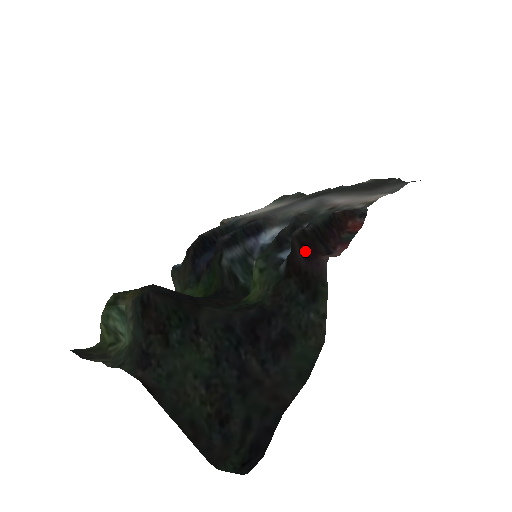
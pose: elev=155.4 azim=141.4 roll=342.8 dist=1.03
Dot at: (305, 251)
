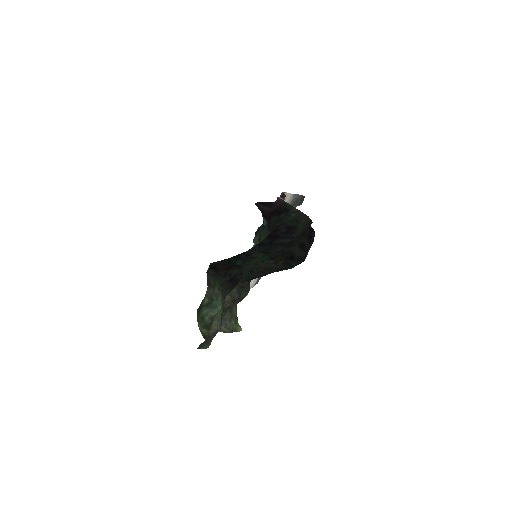
Dot at: (266, 205)
